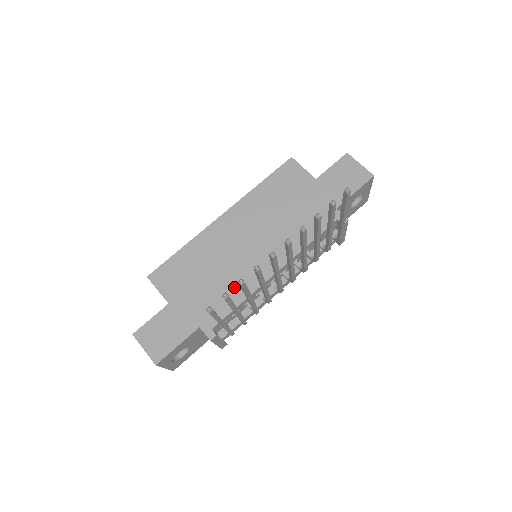
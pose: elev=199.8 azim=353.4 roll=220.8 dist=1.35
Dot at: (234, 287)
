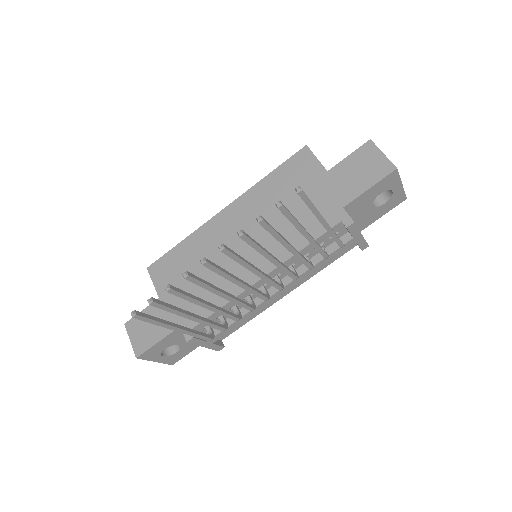
Dot at: occluded
